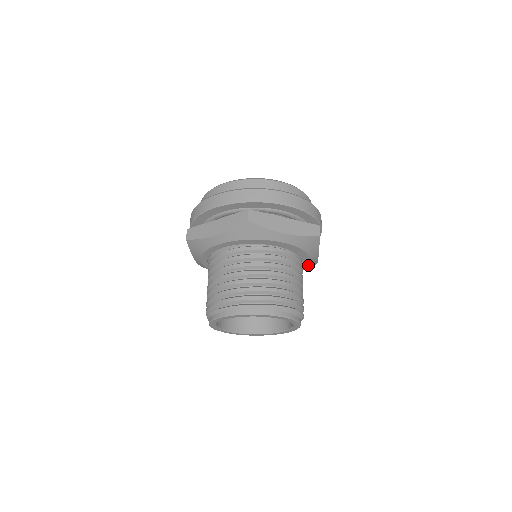
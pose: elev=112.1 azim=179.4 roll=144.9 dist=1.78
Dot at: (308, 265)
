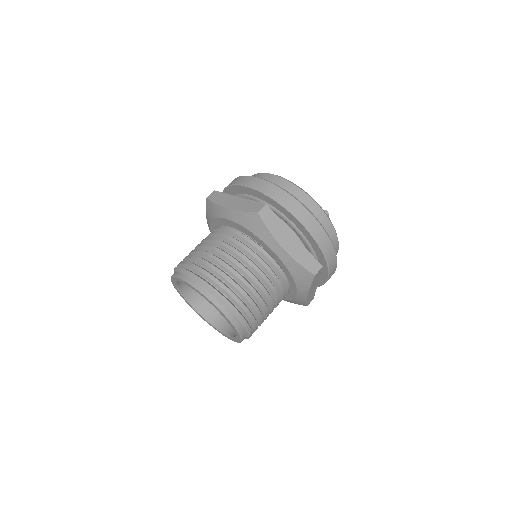
Dot at: (287, 266)
